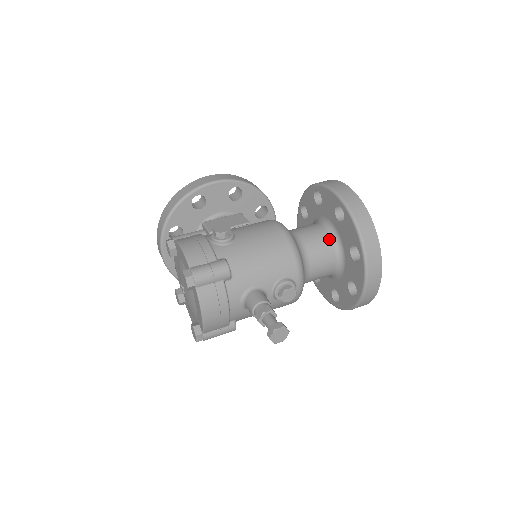
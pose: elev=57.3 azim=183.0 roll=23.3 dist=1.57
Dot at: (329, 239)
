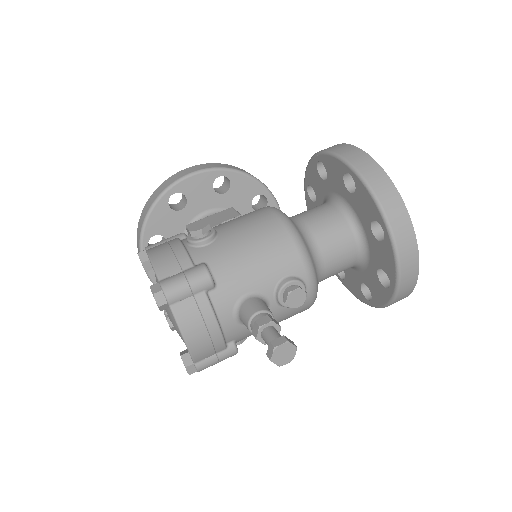
Dot at: (342, 219)
